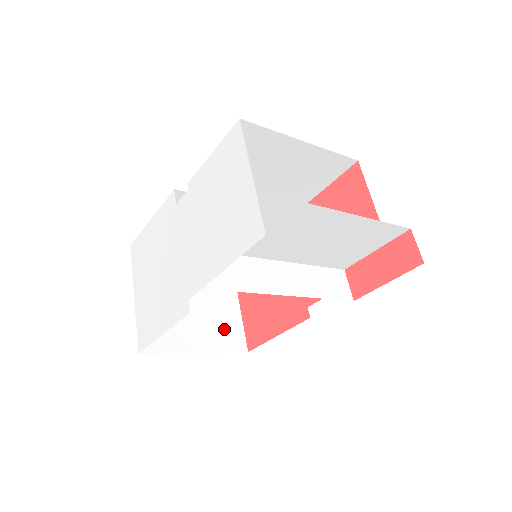
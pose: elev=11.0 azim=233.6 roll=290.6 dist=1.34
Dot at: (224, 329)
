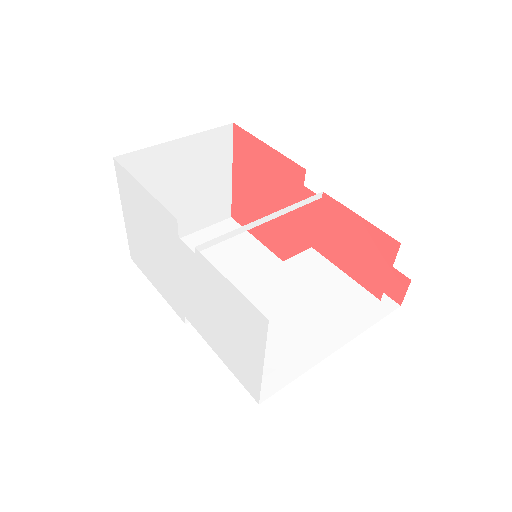
Dot at: (212, 206)
